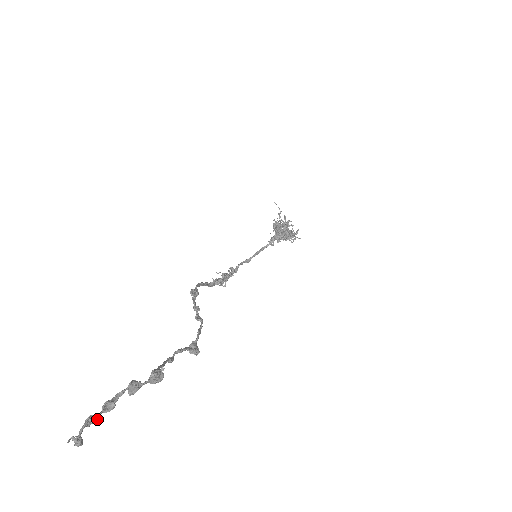
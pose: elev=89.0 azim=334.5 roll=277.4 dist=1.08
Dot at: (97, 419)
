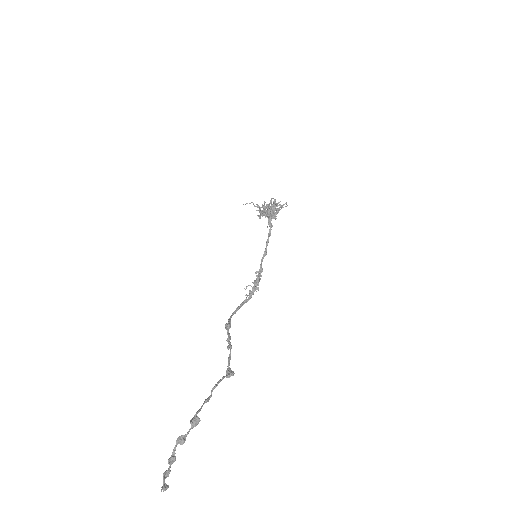
Dot at: (169, 471)
